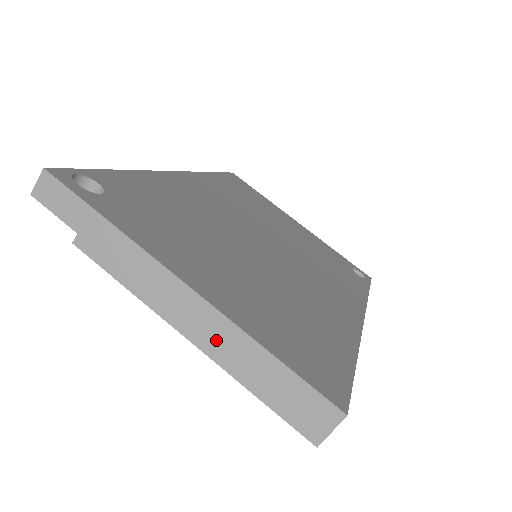
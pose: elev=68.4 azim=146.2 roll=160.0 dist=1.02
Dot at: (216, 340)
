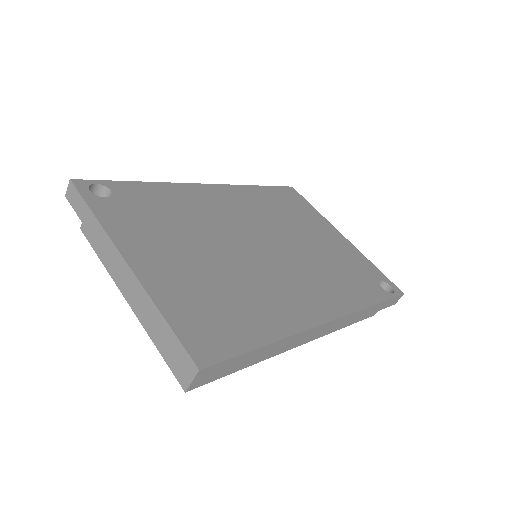
Dot at: (138, 302)
